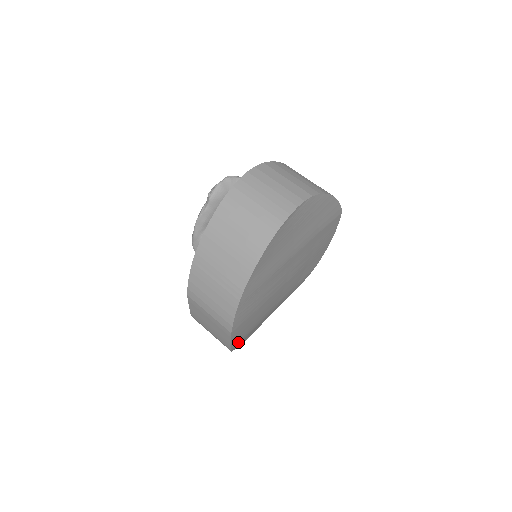
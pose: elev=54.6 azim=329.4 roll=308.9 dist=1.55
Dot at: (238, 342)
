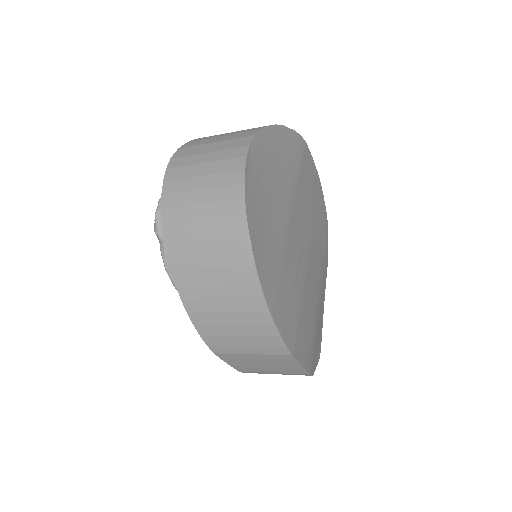
Dot at: (311, 360)
